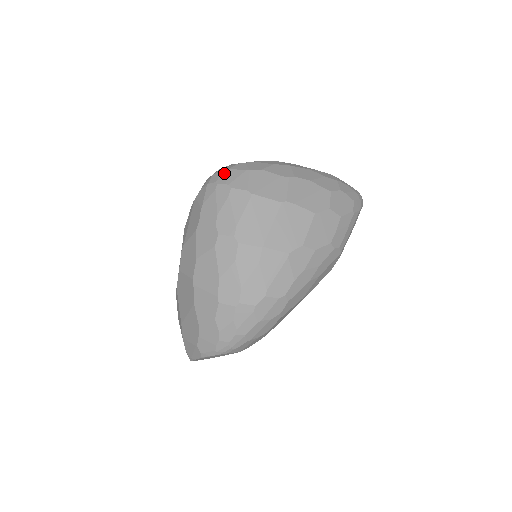
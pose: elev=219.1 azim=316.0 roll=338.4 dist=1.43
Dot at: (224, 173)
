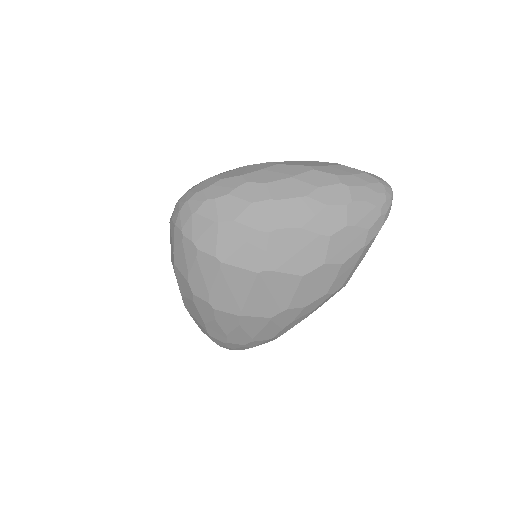
Dot at: (189, 219)
